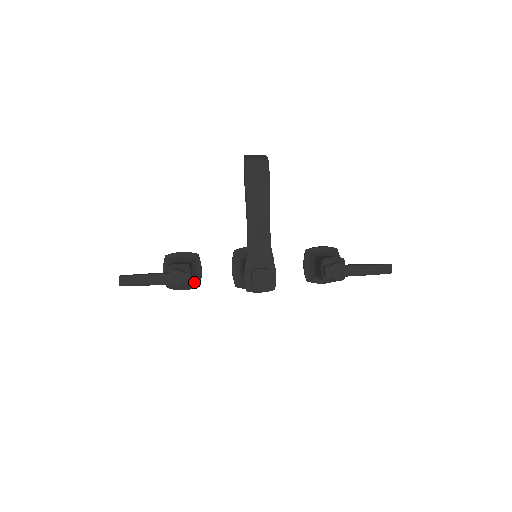
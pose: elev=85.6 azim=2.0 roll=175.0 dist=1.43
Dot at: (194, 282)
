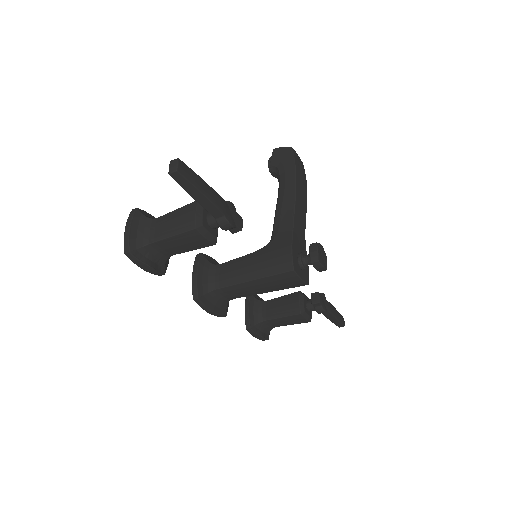
Dot at: (165, 263)
